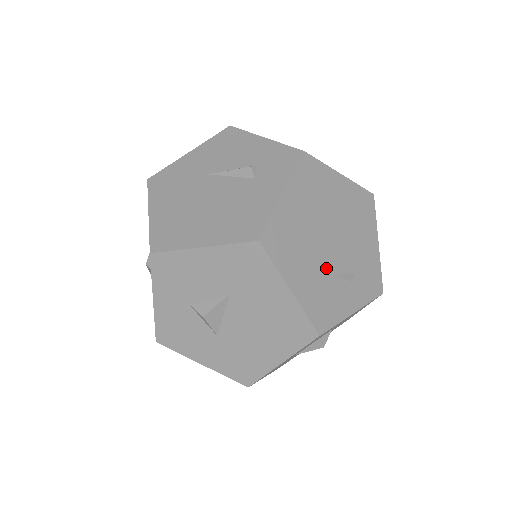
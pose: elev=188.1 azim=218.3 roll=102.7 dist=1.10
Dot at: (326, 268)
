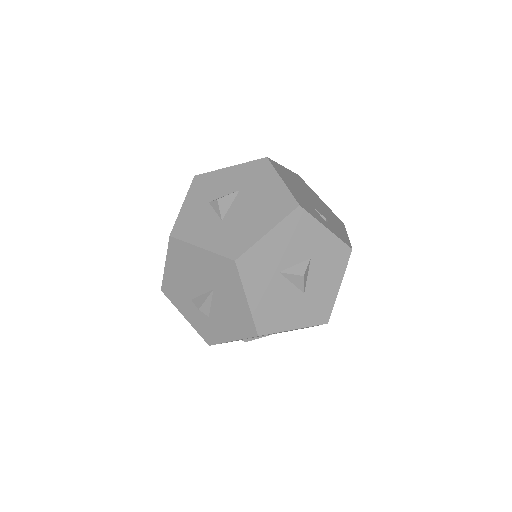
Dot at: (307, 201)
